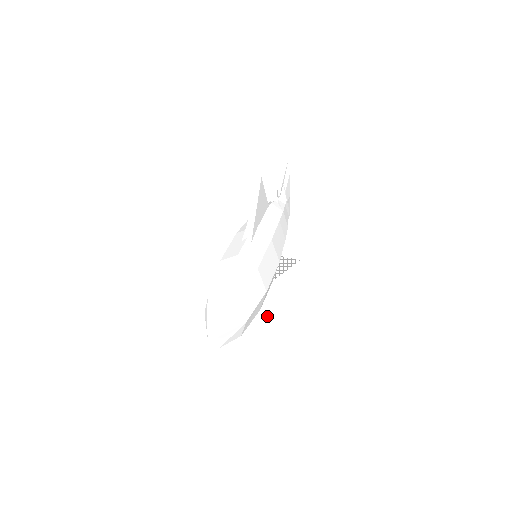
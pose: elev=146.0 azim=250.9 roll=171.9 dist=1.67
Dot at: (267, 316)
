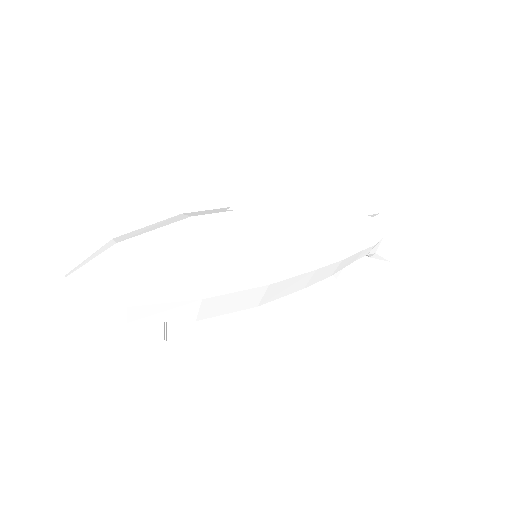
Dot at: (197, 336)
